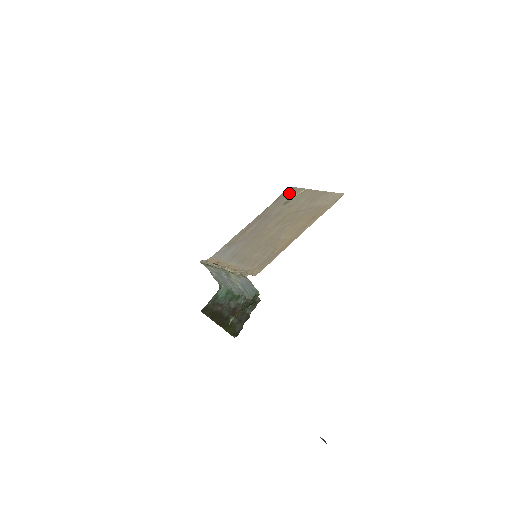
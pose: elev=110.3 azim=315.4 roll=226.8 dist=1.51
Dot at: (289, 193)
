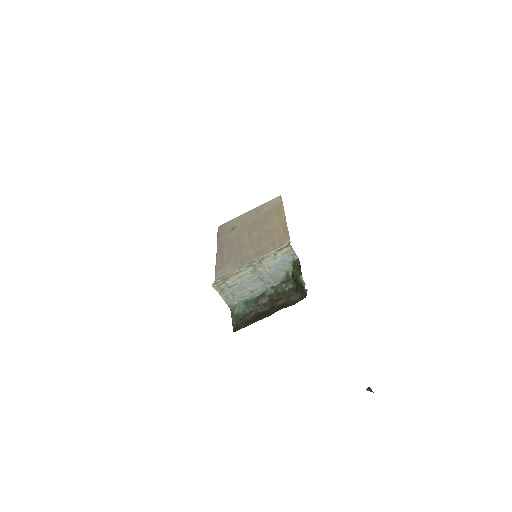
Dot at: (225, 227)
